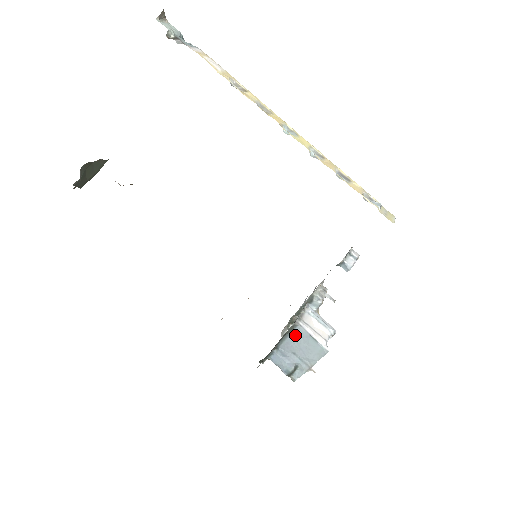
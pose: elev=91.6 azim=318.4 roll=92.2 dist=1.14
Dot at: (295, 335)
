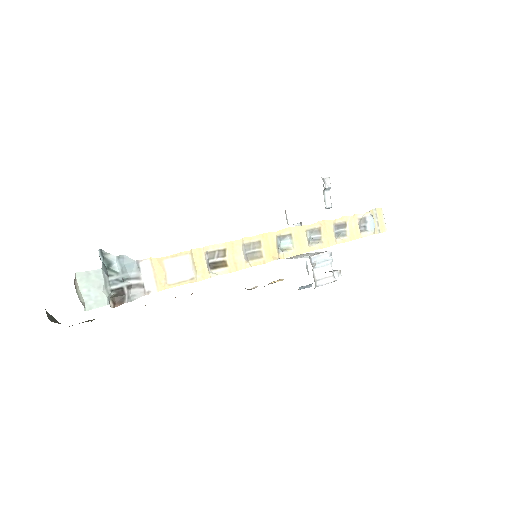
Dot at: occluded
